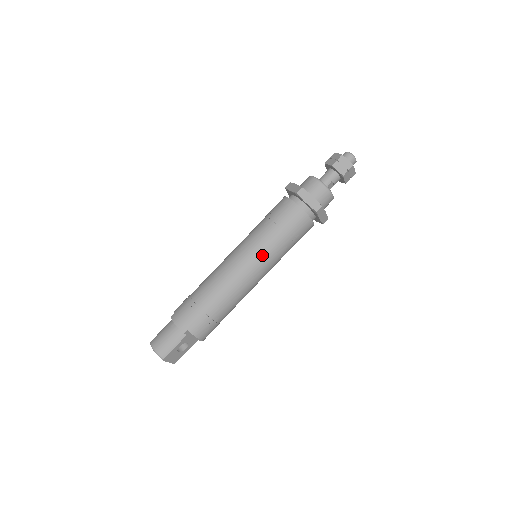
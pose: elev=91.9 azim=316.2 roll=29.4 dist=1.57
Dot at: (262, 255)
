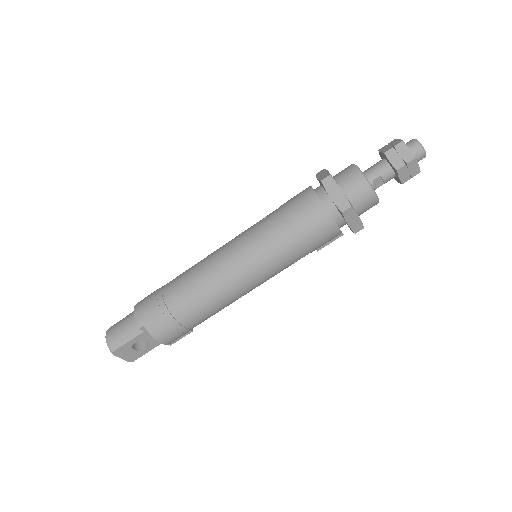
Dot at: (256, 255)
